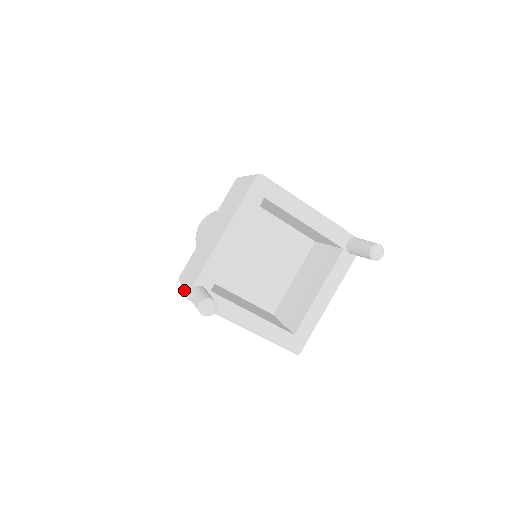
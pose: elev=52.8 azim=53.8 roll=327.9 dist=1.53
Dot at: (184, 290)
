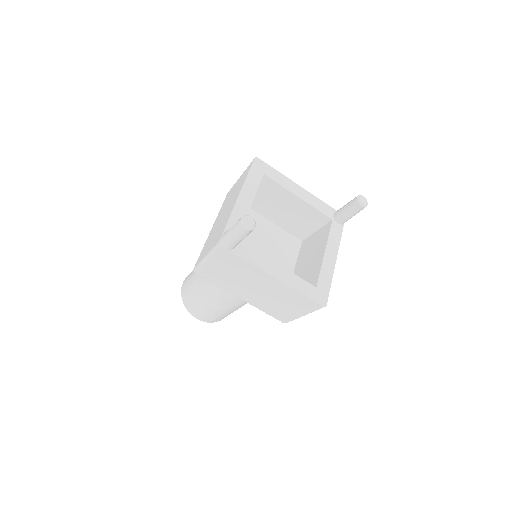
Dot at: (210, 250)
